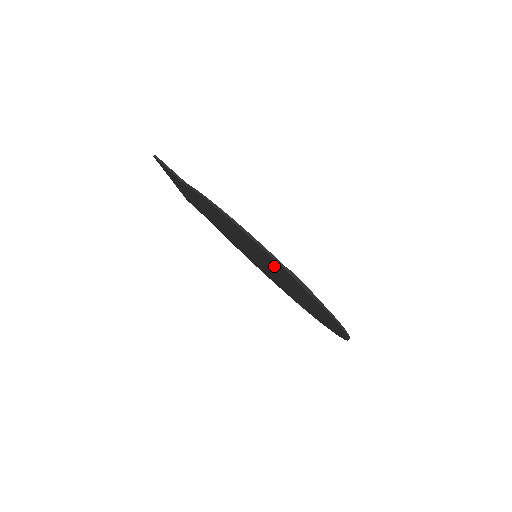
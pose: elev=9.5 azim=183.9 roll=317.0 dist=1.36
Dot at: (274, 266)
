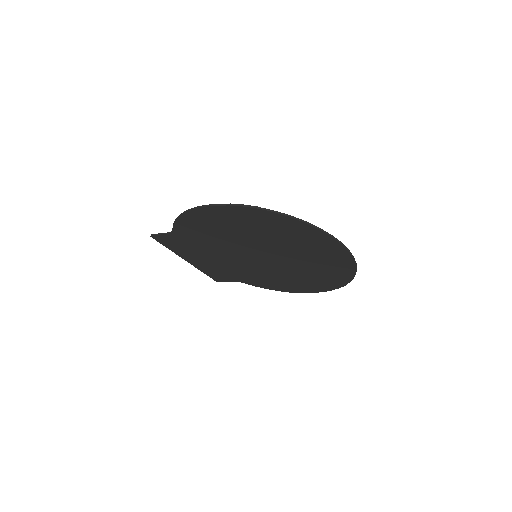
Dot at: (243, 227)
